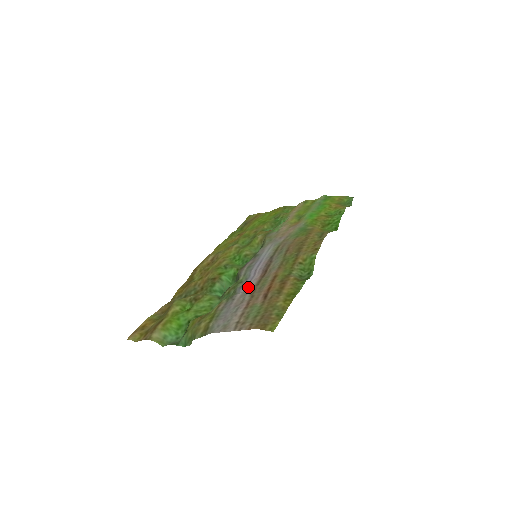
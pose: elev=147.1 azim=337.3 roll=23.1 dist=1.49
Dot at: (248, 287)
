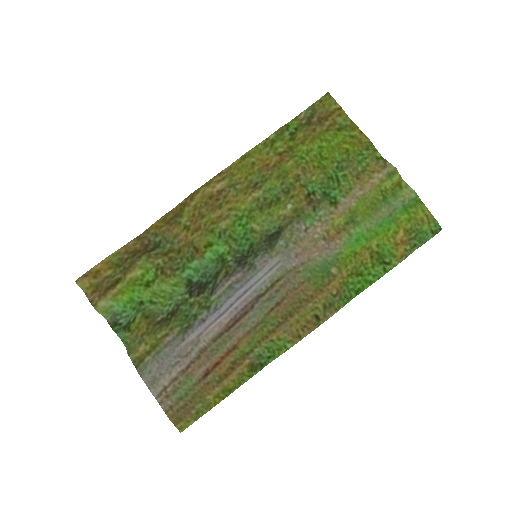
Dot at: (206, 333)
